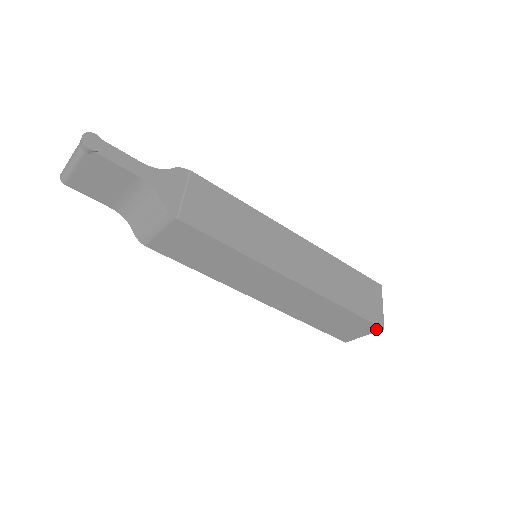
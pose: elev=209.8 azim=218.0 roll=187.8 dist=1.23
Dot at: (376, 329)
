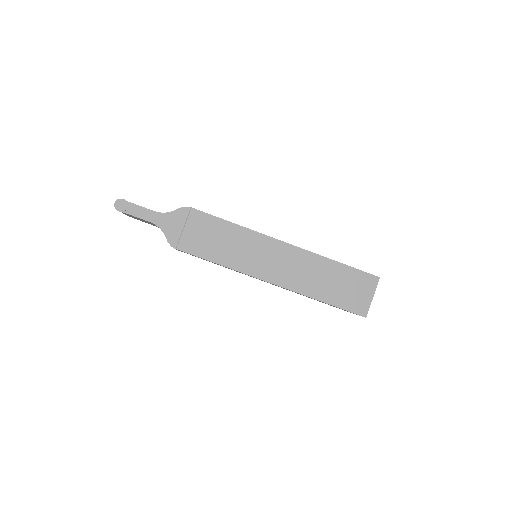
Dot at: occluded
